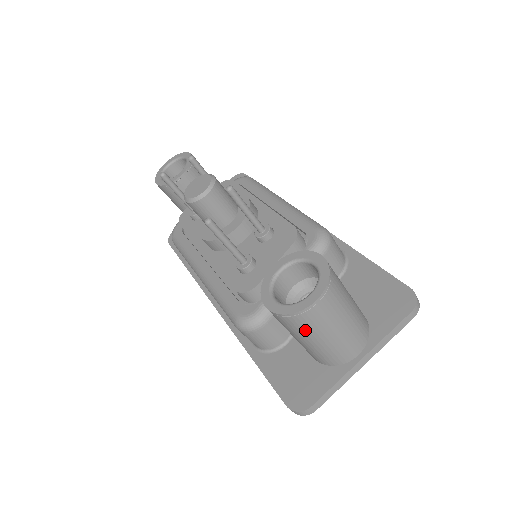
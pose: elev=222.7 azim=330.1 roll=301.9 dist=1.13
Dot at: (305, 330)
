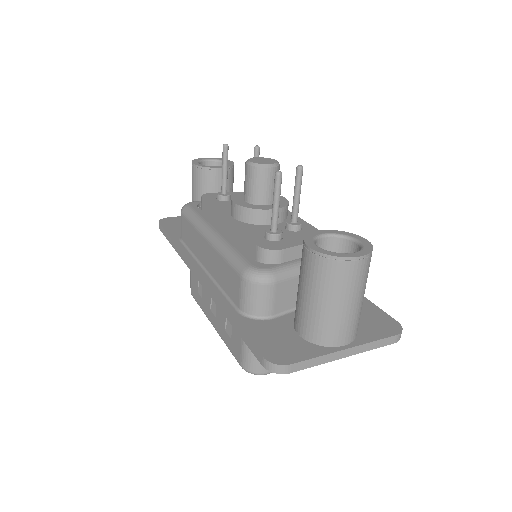
Dot at: (331, 283)
